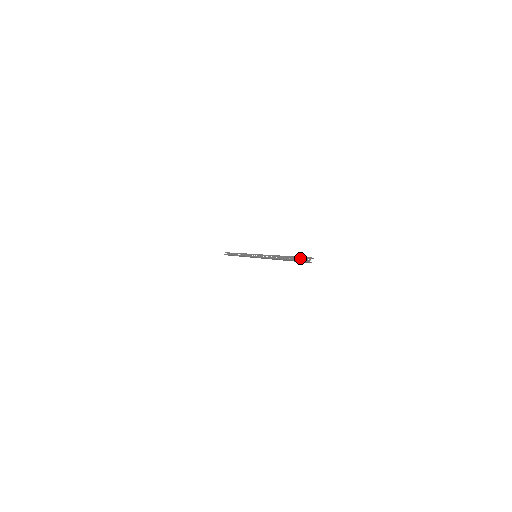
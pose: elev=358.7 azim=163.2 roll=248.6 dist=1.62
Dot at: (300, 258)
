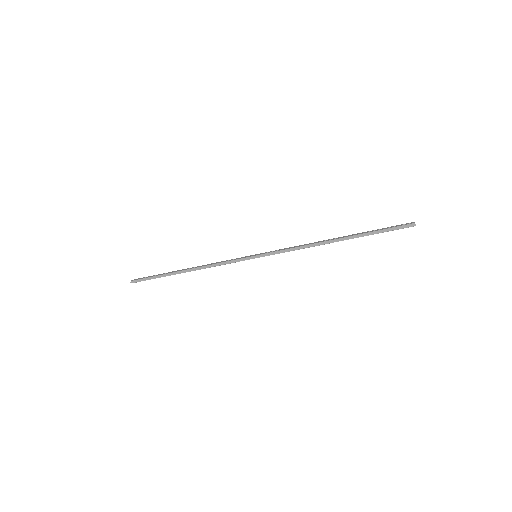
Dot at: (390, 227)
